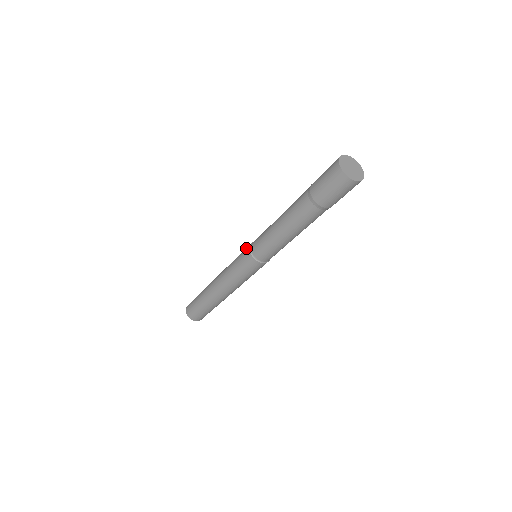
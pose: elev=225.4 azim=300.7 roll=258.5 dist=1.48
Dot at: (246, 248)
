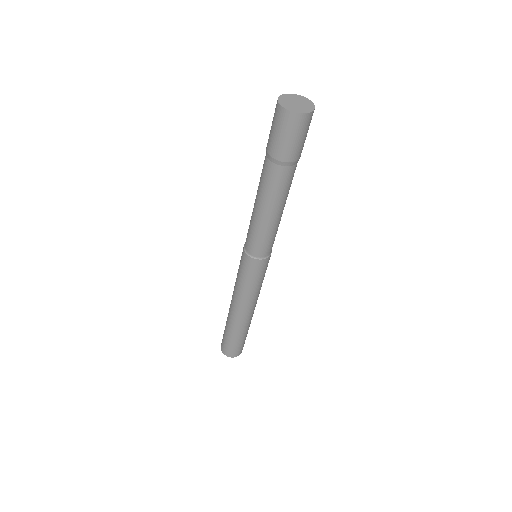
Dot at: occluded
